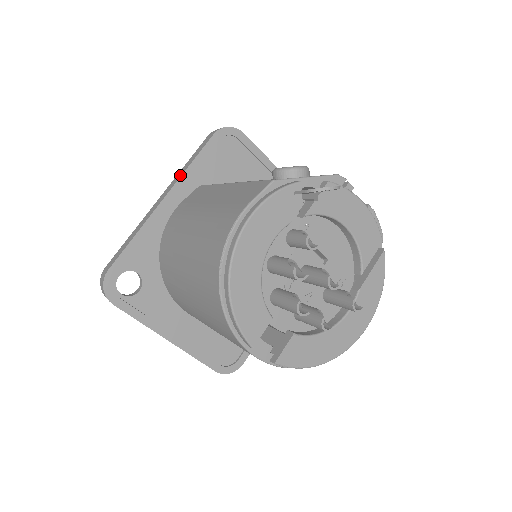
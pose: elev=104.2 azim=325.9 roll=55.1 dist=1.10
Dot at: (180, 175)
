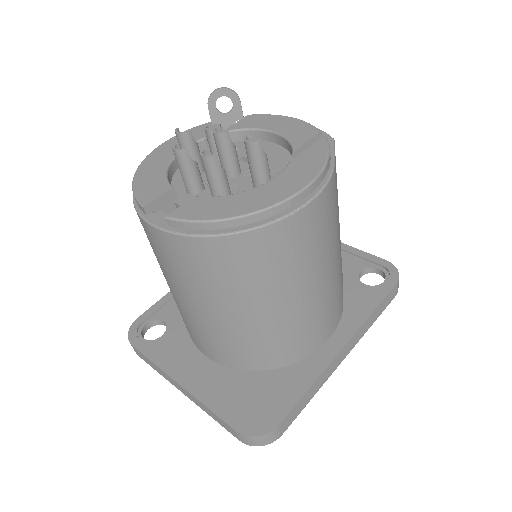
Dot at: occluded
